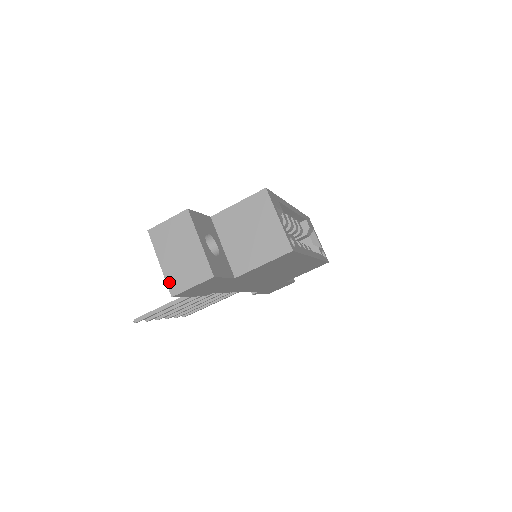
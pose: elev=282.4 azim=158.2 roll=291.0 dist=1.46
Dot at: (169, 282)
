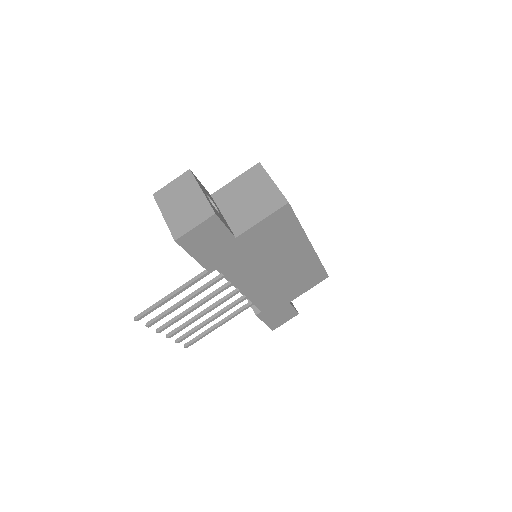
Dot at: (172, 229)
